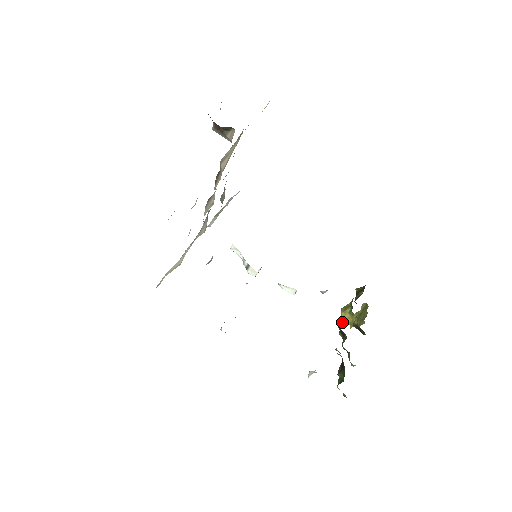
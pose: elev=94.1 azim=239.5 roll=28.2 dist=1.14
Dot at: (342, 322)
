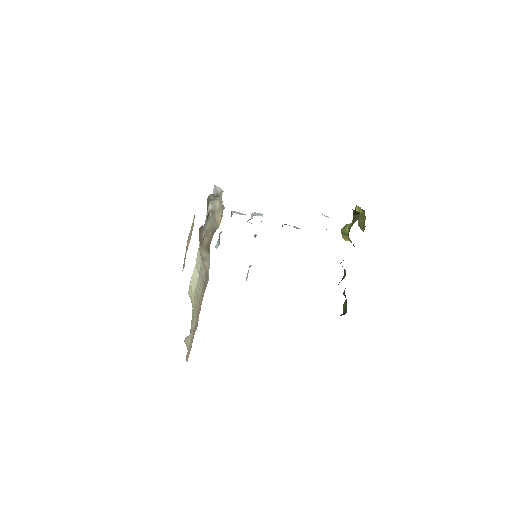
Dot at: (344, 239)
